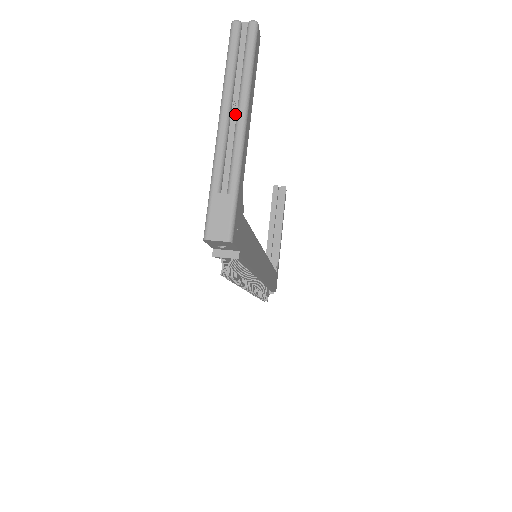
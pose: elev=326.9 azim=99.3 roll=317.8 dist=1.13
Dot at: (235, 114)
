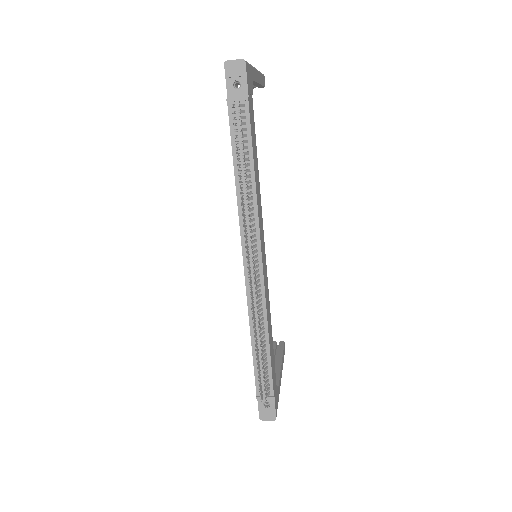
Dot at: occluded
